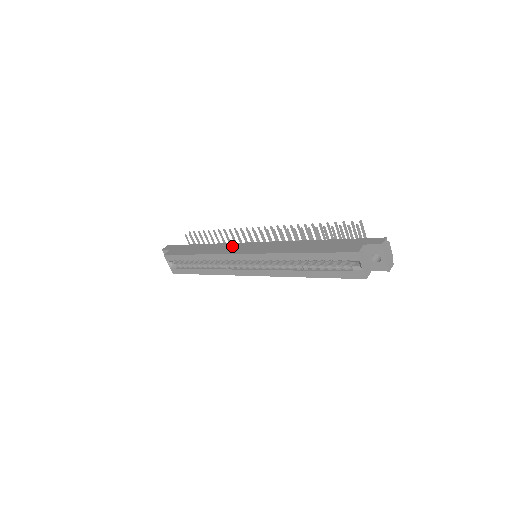
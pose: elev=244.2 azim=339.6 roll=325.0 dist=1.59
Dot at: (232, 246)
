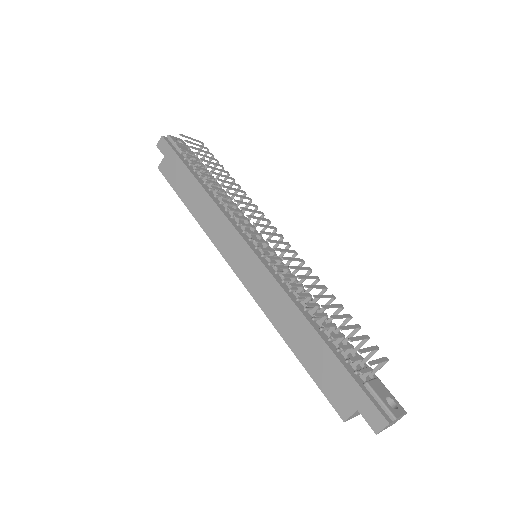
Dot at: (225, 230)
